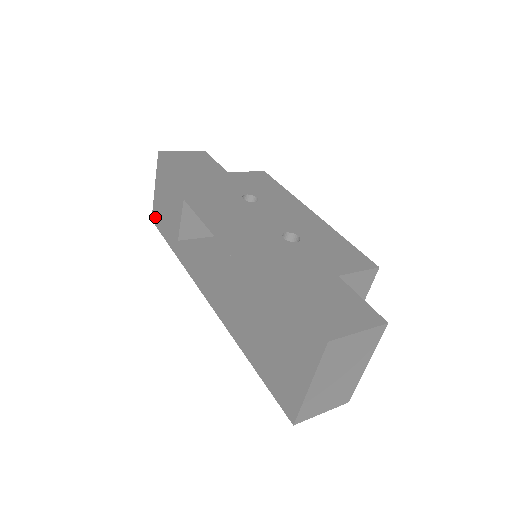
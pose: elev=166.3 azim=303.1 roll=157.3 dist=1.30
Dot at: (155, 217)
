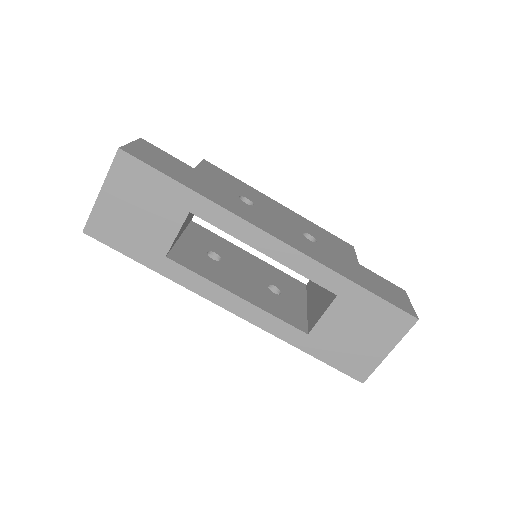
Dot at: (97, 229)
